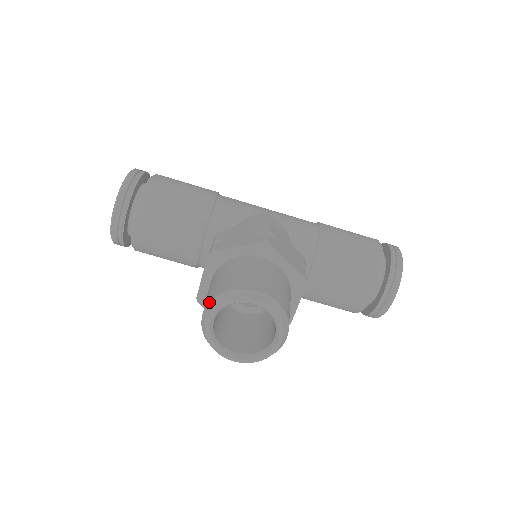
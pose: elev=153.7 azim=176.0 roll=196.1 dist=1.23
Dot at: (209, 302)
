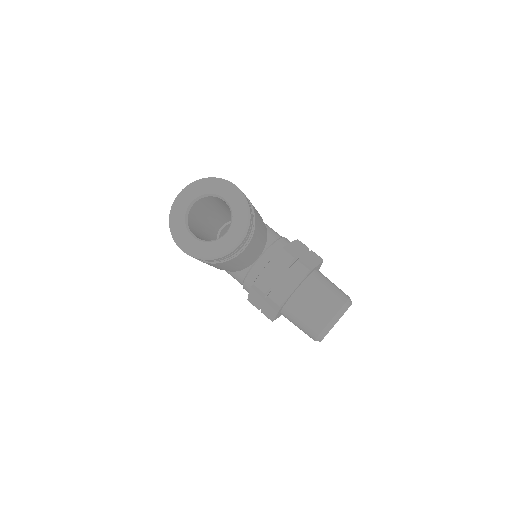
Dot at: (339, 310)
